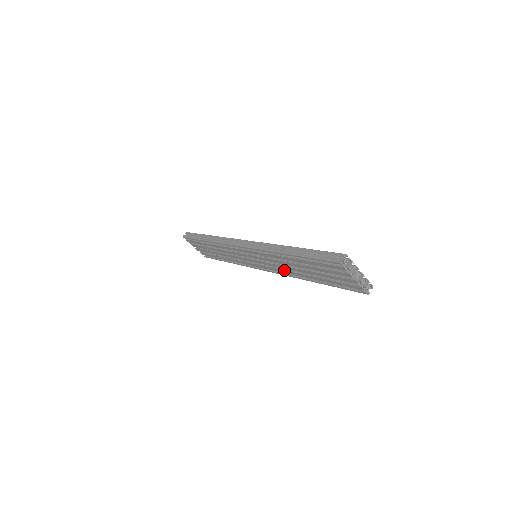
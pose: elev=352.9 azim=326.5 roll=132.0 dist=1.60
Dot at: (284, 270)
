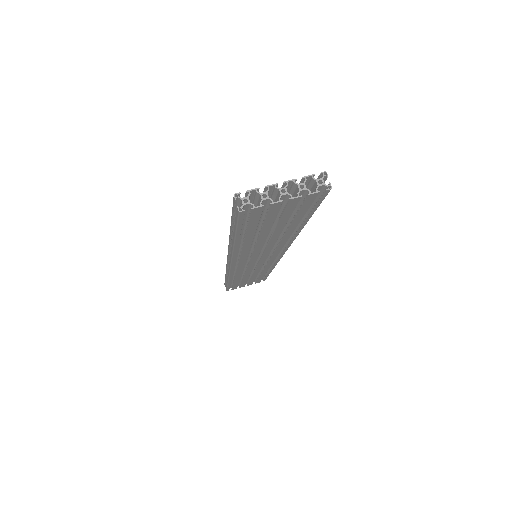
Dot at: (277, 245)
